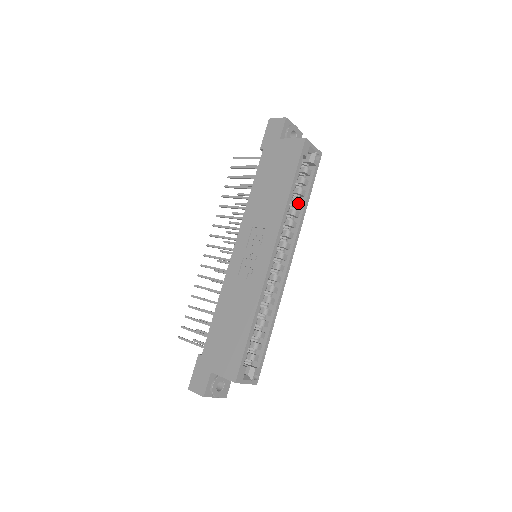
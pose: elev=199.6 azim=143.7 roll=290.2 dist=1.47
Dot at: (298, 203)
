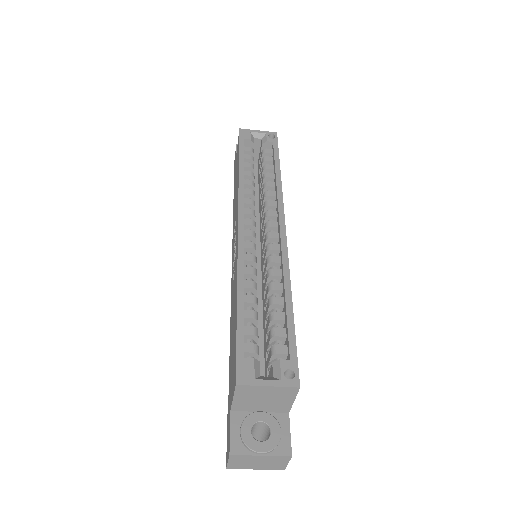
Dot at: (266, 176)
